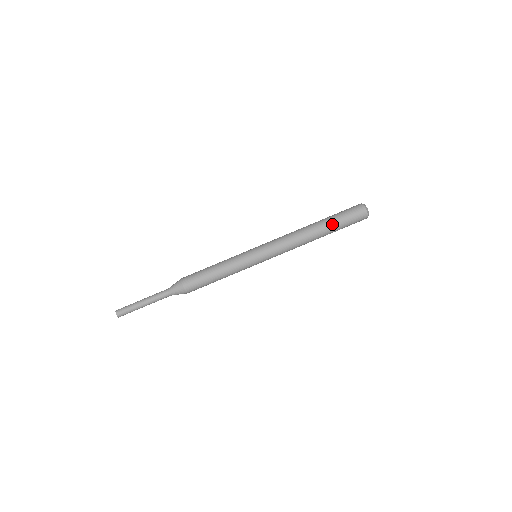
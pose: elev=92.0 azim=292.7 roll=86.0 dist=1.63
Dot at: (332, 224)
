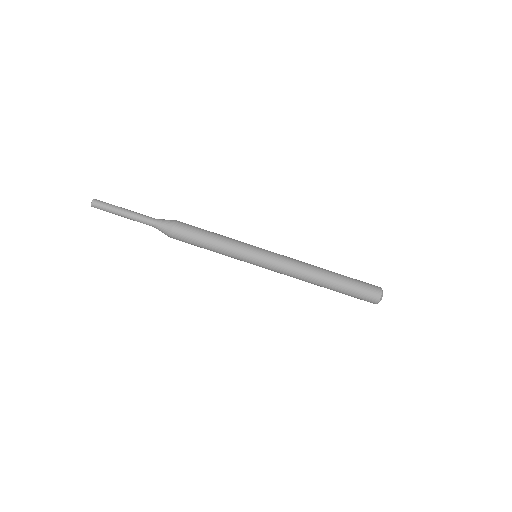
Dot at: (344, 279)
